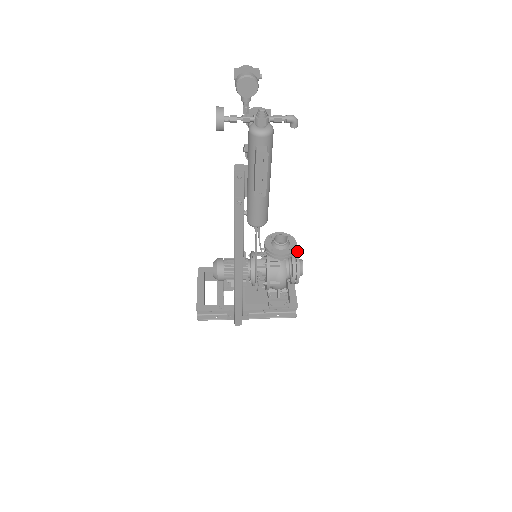
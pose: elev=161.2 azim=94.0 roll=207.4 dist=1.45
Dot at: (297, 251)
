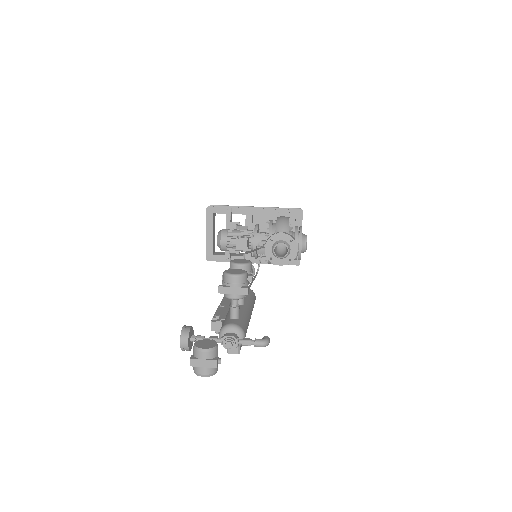
Dot at: occluded
